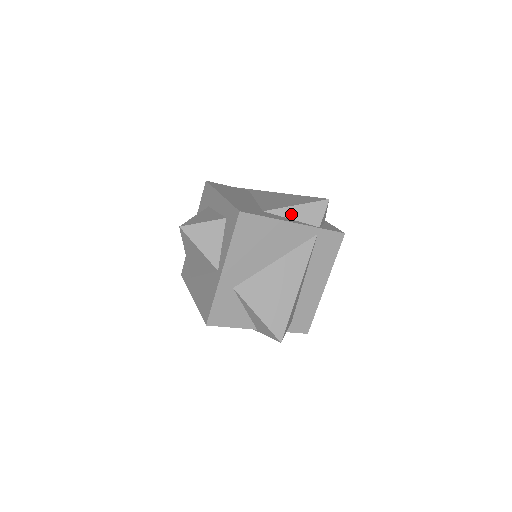
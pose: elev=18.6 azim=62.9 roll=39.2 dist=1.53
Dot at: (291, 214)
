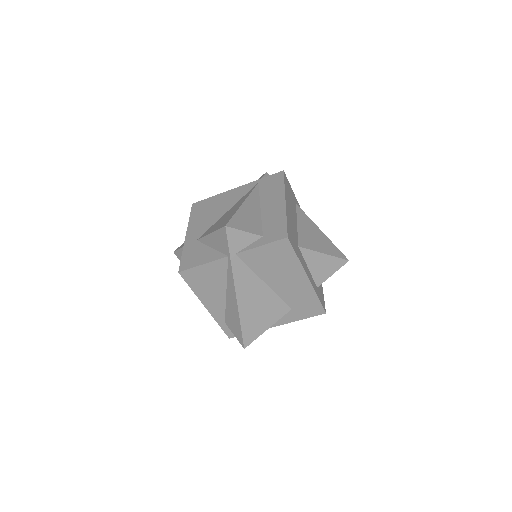
Dot at: occluded
